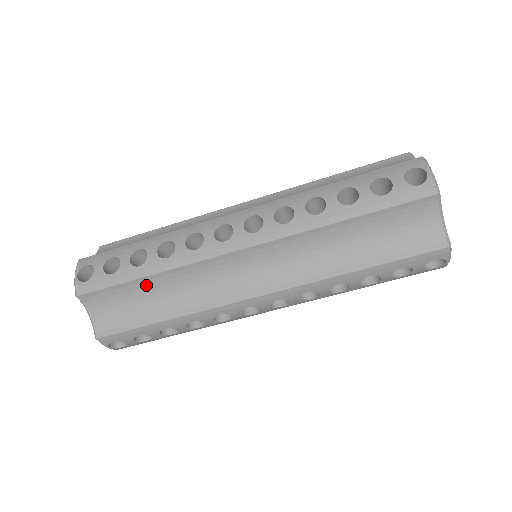
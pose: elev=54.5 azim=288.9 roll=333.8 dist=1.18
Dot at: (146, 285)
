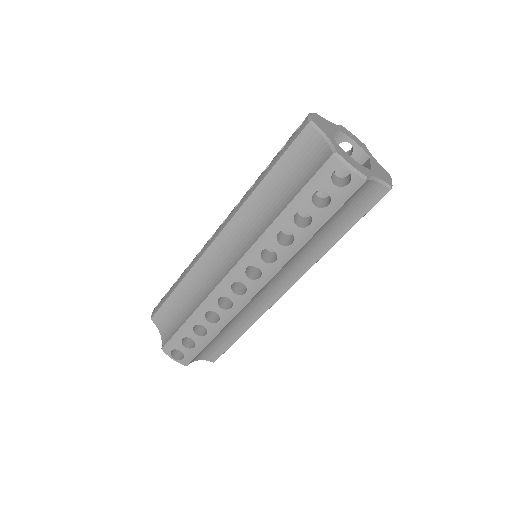
Dot at: (180, 294)
